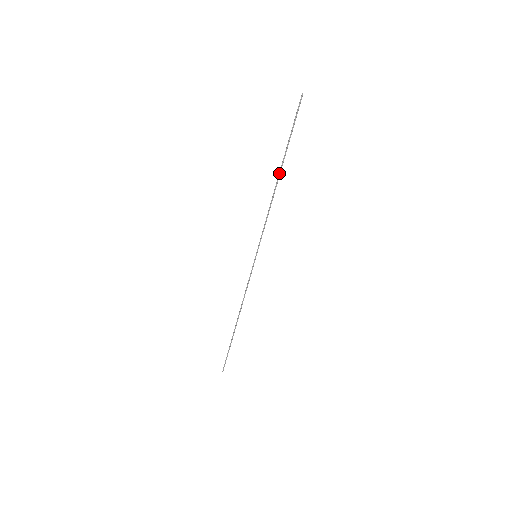
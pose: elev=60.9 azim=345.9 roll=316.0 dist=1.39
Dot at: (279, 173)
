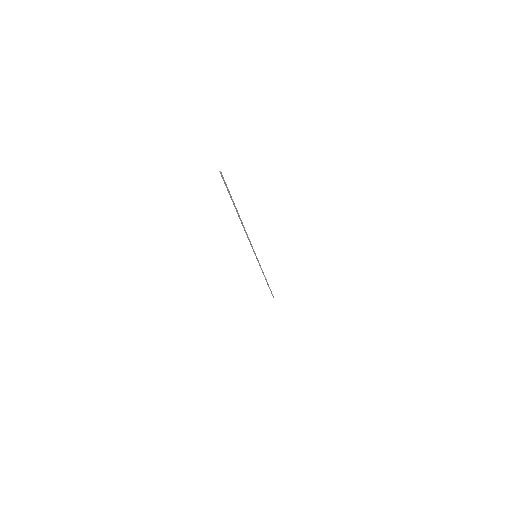
Dot at: (239, 217)
